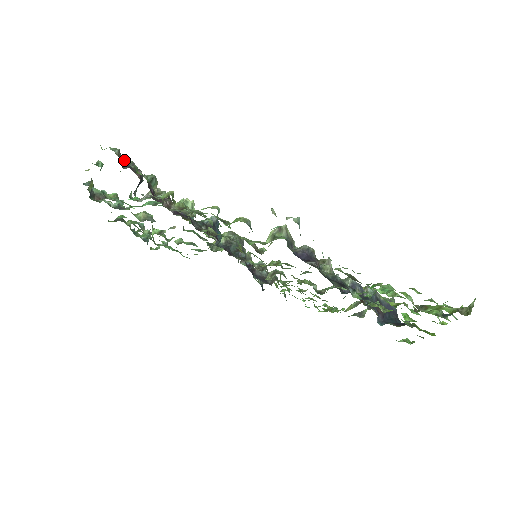
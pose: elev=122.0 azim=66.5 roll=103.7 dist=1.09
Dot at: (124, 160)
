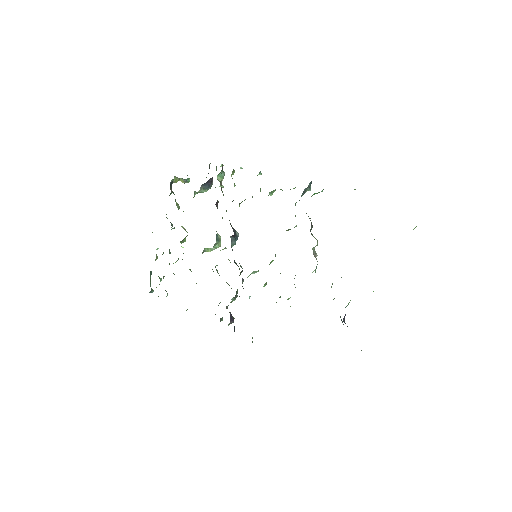
Dot at: occluded
